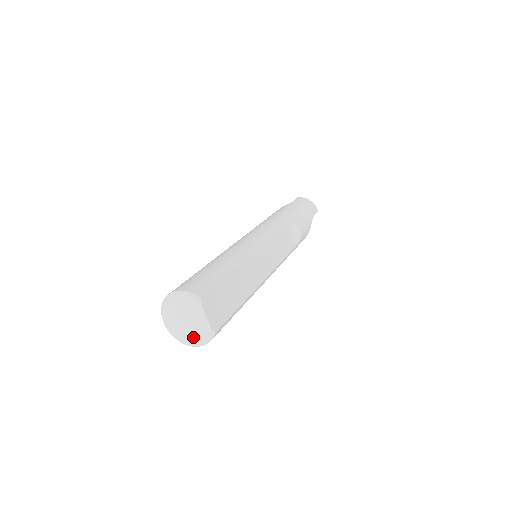
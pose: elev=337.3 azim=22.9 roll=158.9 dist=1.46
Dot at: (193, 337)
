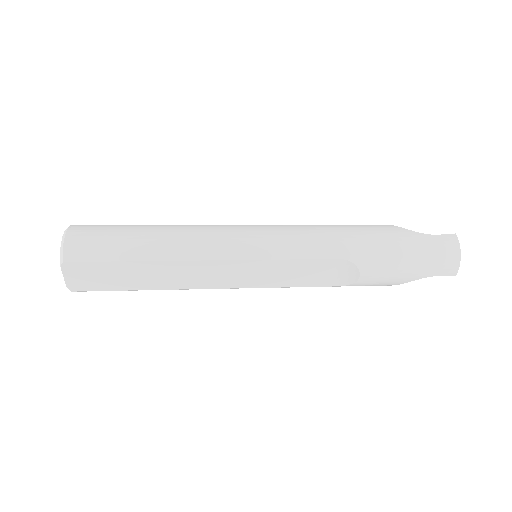
Dot at: occluded
